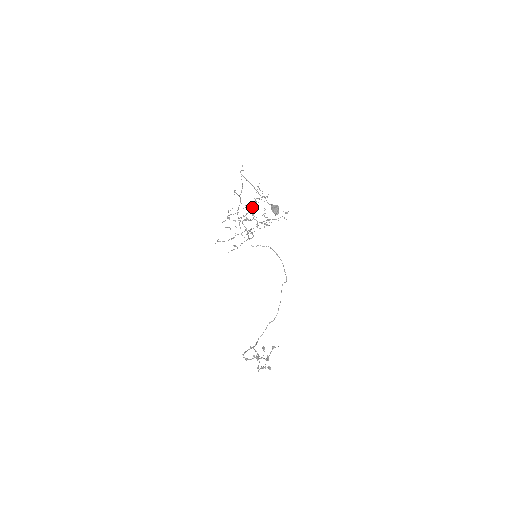
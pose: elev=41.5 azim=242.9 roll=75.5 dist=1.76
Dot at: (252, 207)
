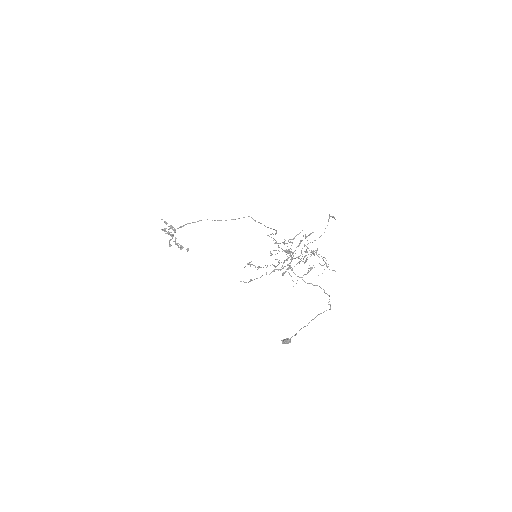
Dot at: (306, 252)
